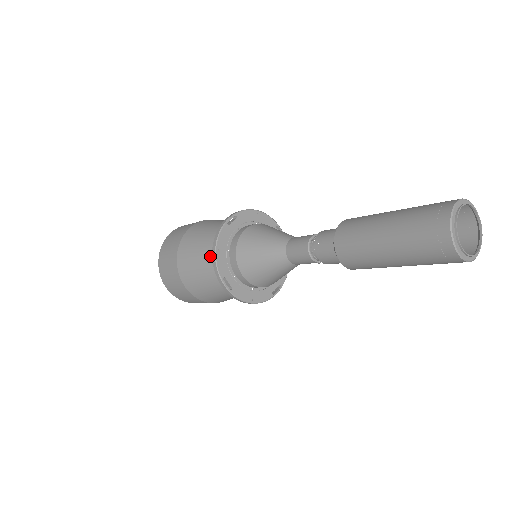
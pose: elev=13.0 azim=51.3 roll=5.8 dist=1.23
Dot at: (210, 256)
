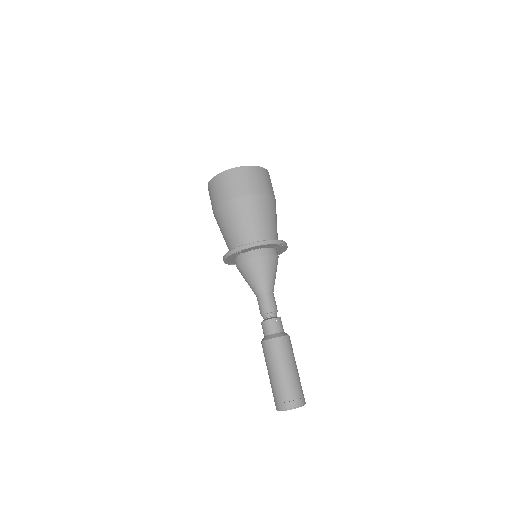
Dot at: occluded
